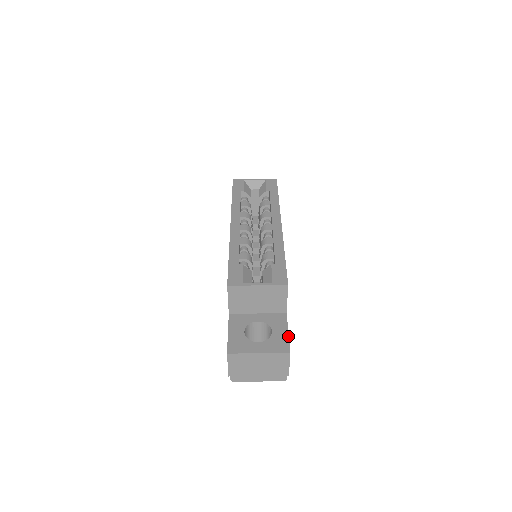
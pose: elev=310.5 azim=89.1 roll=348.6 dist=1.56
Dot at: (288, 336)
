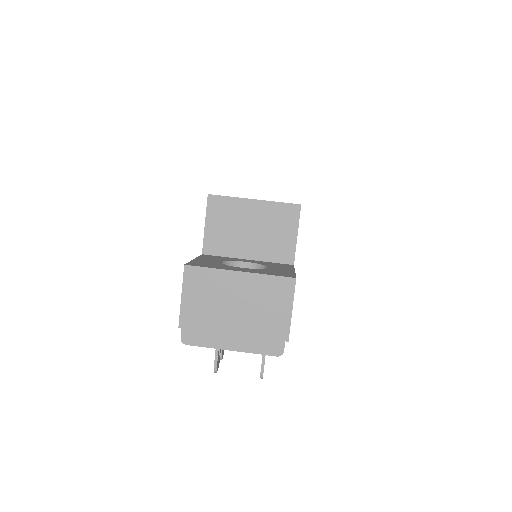
Dot at: (294, 271)
